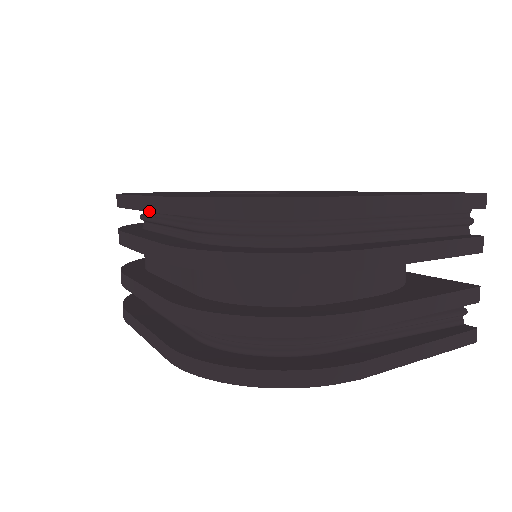
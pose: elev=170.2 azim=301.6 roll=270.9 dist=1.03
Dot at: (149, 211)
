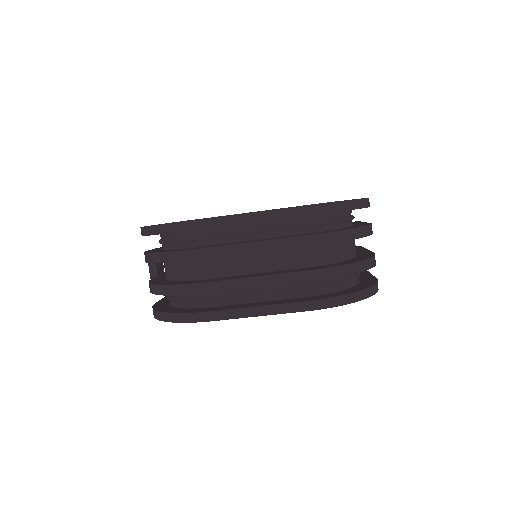
Dot at: occluded
